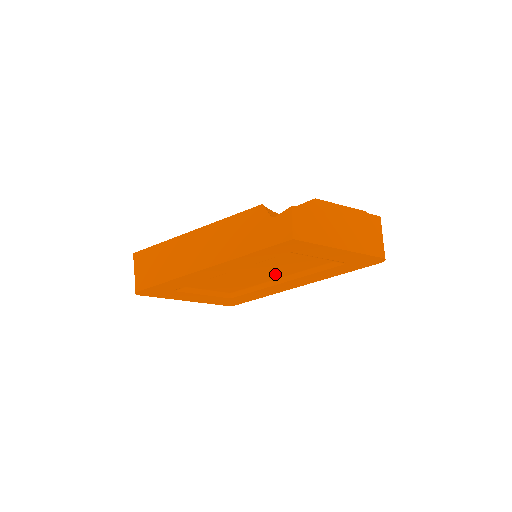
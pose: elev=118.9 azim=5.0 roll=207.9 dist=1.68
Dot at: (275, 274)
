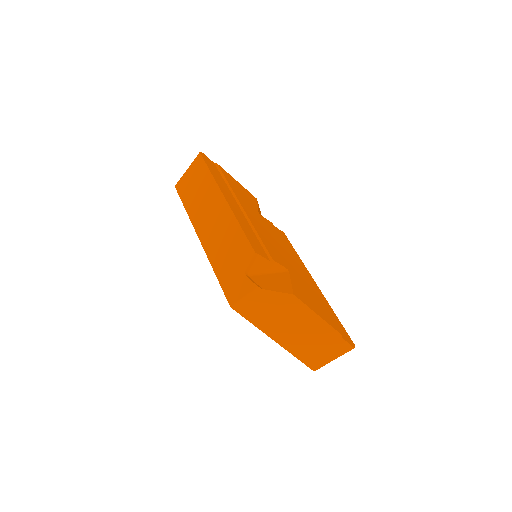
Dot at: occluded
